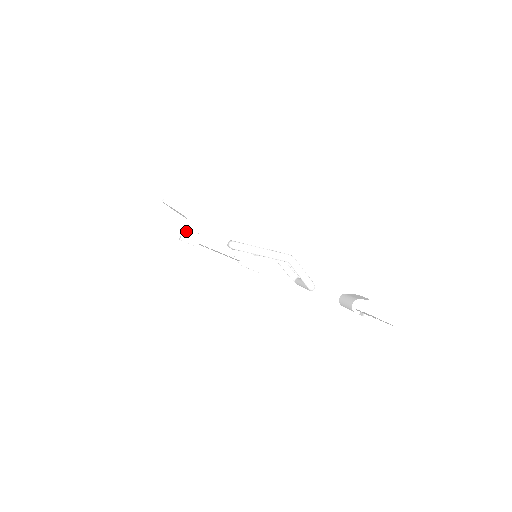
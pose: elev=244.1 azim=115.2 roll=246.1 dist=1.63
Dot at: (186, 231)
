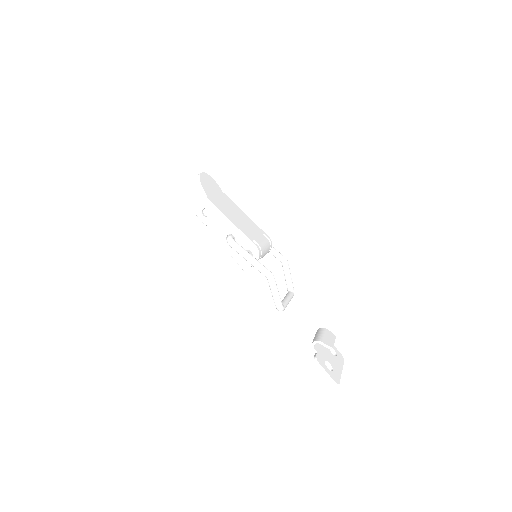
Dot at: (201, 209)
